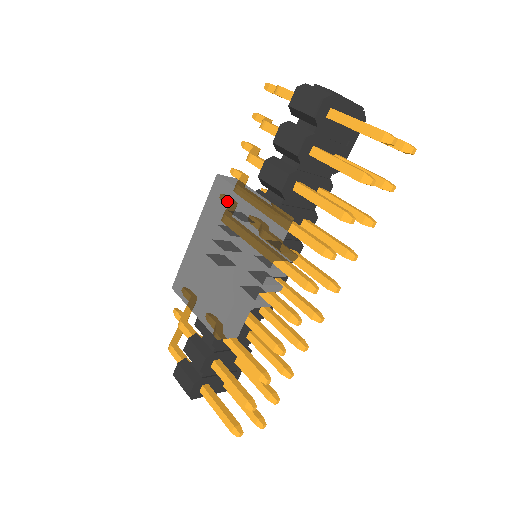
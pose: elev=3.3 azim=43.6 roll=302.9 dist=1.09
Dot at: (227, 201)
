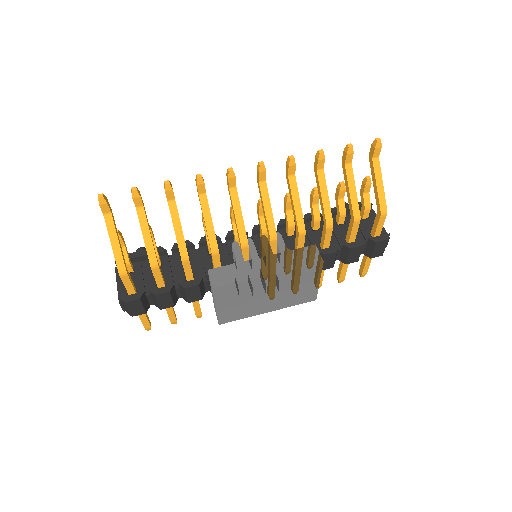
Dot at: (309, 278)
